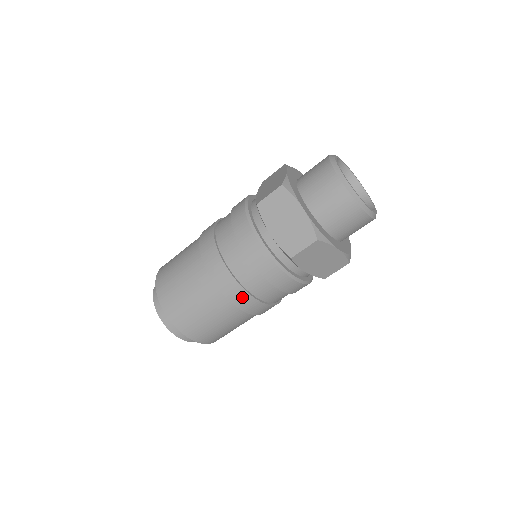
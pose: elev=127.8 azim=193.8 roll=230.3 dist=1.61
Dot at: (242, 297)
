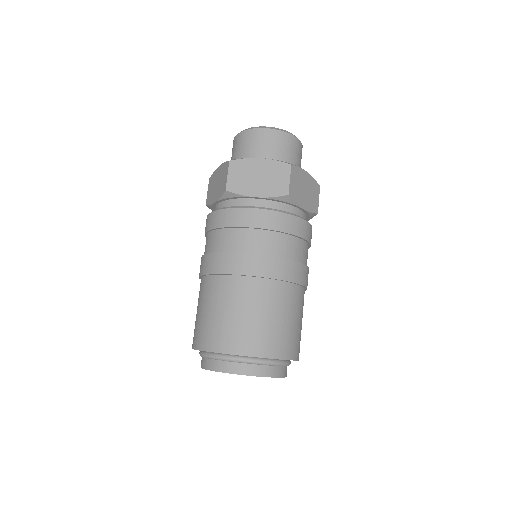
Dot at: (285, 267)
